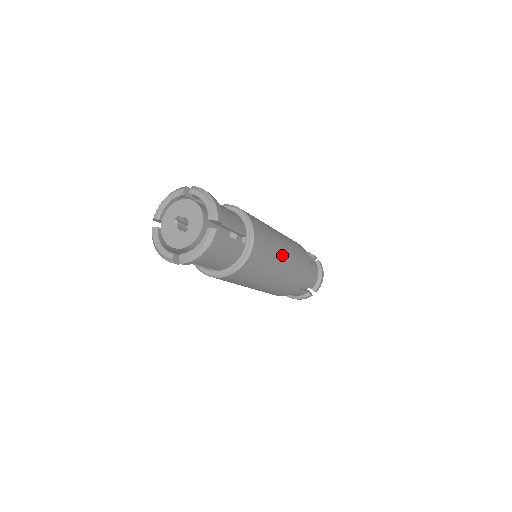
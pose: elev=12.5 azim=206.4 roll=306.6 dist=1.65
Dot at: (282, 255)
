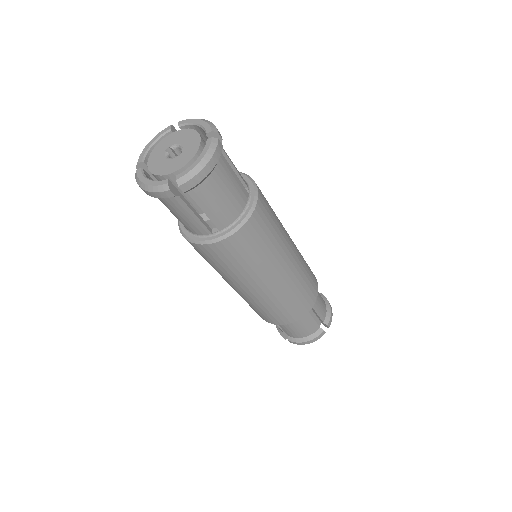
Dot at: (288, 238)
